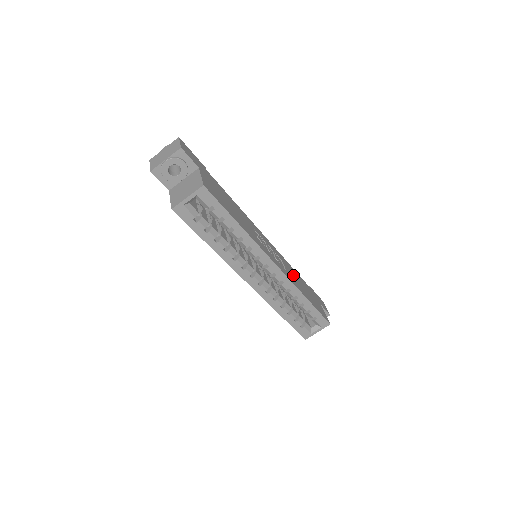
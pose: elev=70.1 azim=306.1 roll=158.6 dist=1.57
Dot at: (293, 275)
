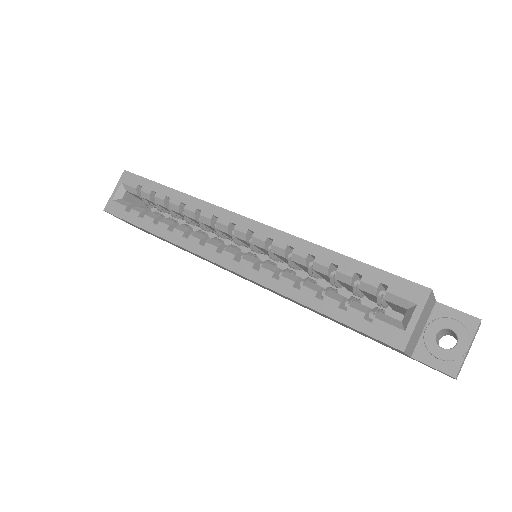
Dot at: occluded
